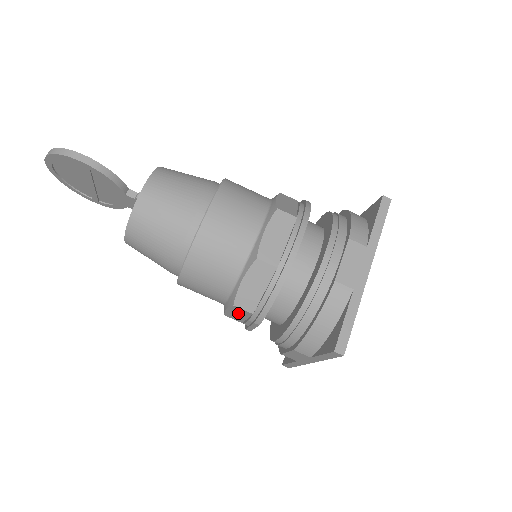
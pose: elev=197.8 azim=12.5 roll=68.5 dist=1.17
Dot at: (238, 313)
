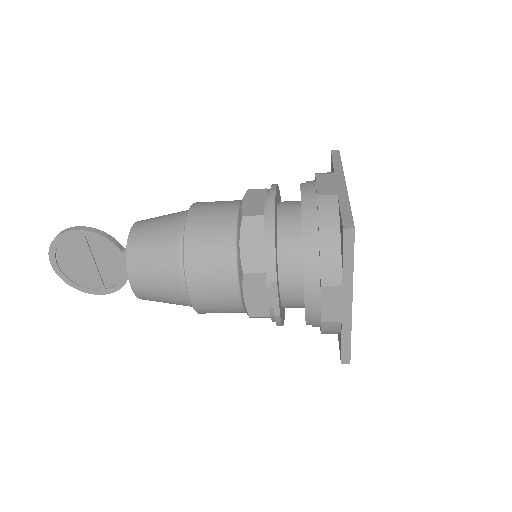
Dot at: (255, 291)
